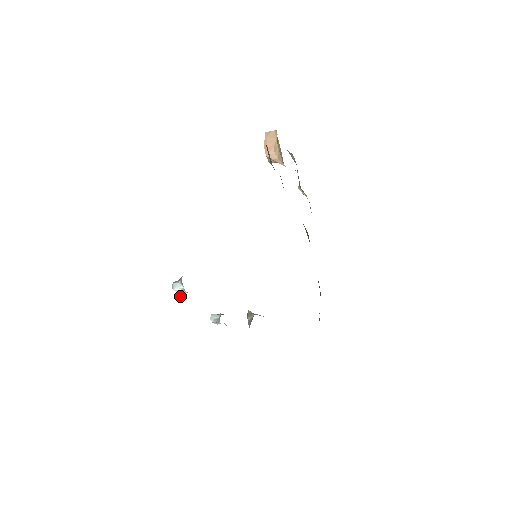
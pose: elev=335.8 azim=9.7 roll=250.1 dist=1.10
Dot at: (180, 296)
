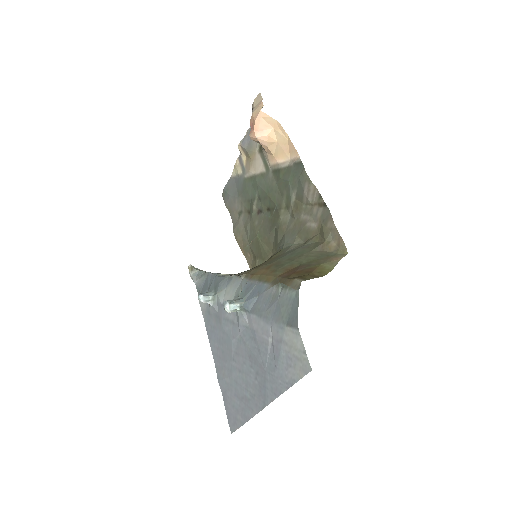
Dot at: (226, 310)
